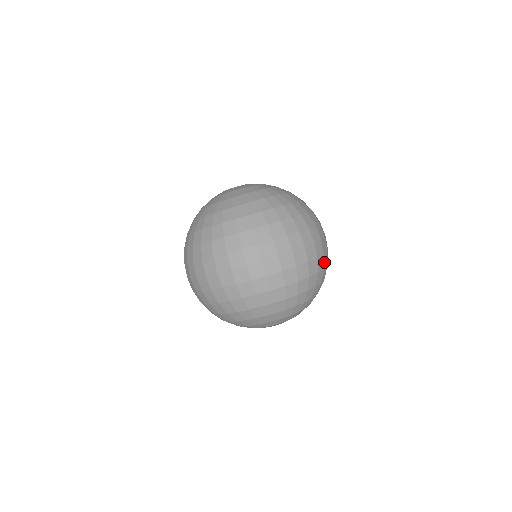
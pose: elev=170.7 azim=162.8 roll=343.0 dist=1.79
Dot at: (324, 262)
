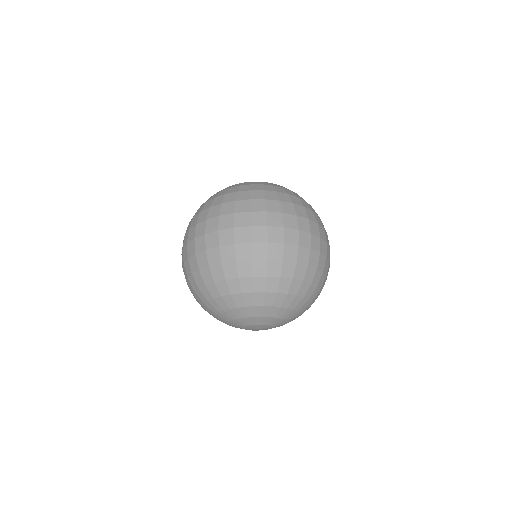
Dot at: occluded
